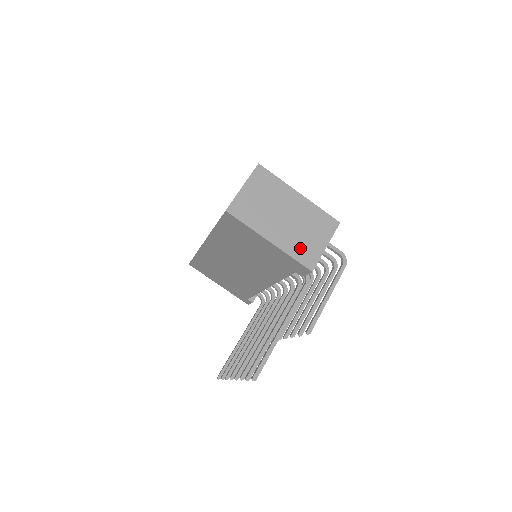
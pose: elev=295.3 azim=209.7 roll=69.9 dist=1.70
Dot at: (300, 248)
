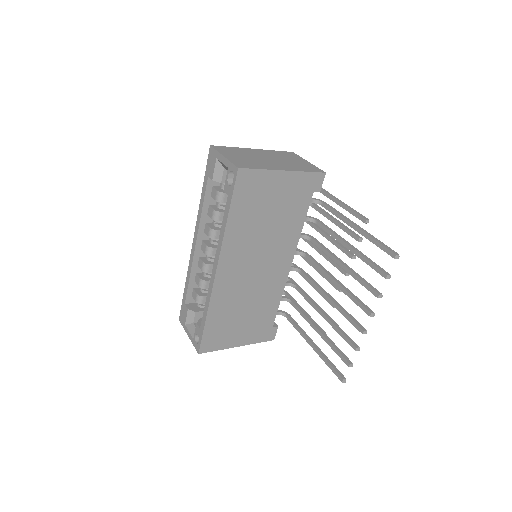
Dot at: (301, 167)
